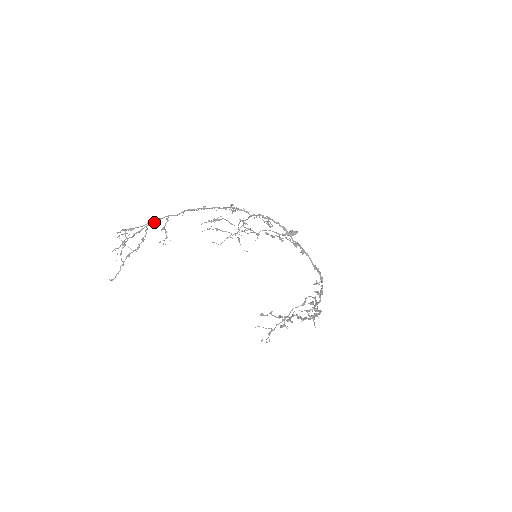
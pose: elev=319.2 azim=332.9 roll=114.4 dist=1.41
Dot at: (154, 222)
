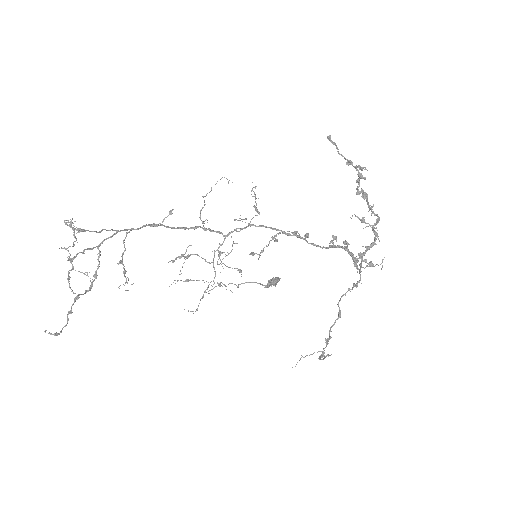
Dot at: (109, 237)
